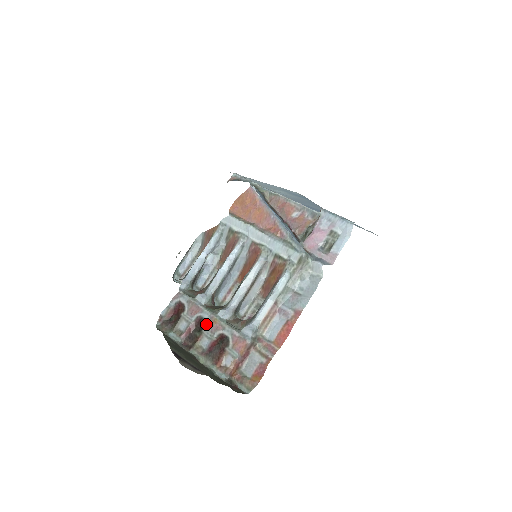
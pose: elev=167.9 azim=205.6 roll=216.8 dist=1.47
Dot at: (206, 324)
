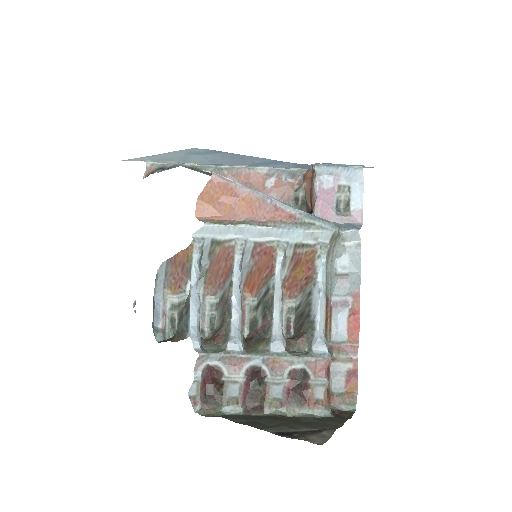
Dot at: (264, 371)
